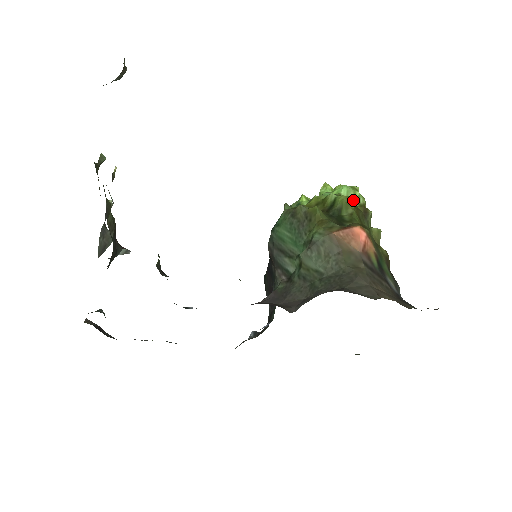
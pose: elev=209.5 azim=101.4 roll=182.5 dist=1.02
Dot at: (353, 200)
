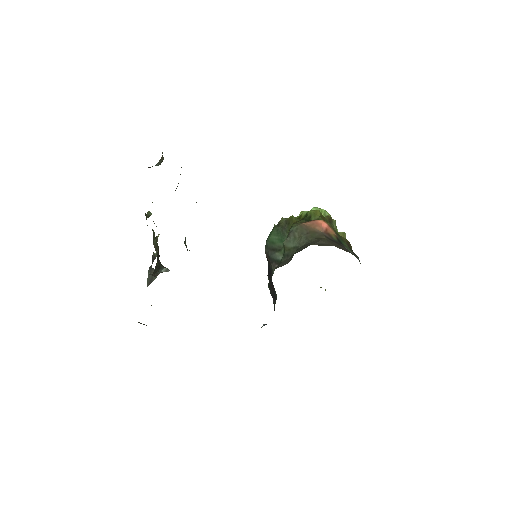
Dot at: (319, 211)
